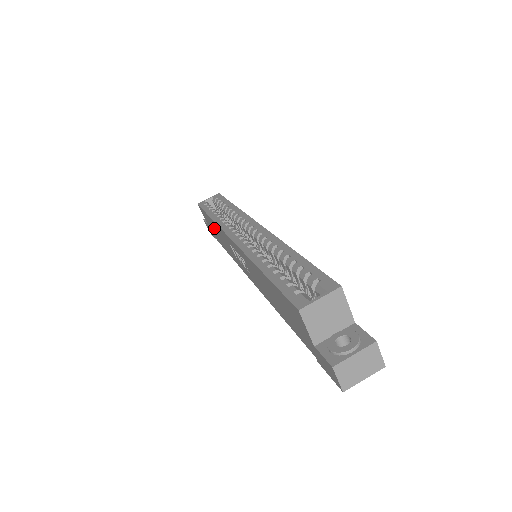
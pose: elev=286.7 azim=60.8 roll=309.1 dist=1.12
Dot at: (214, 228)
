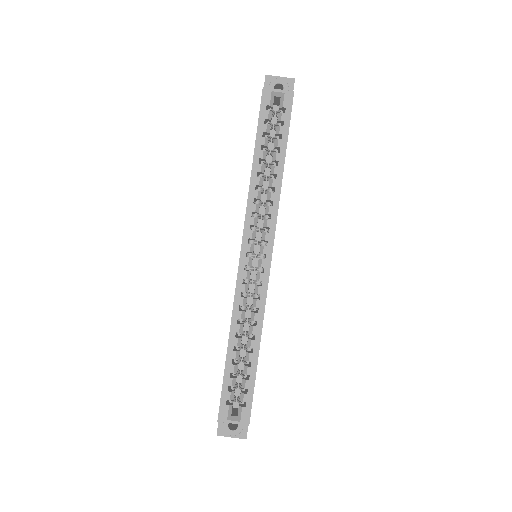
Dot at: occluded
